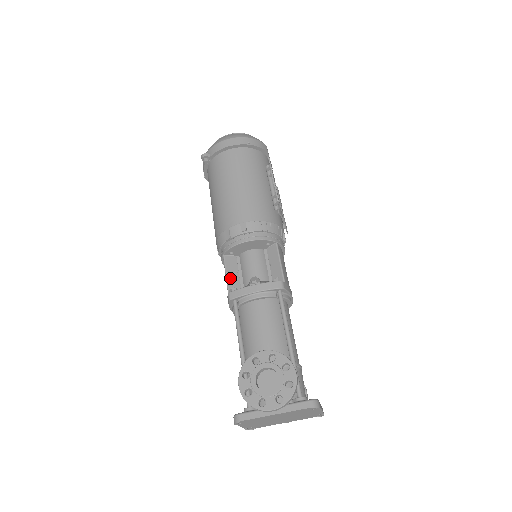
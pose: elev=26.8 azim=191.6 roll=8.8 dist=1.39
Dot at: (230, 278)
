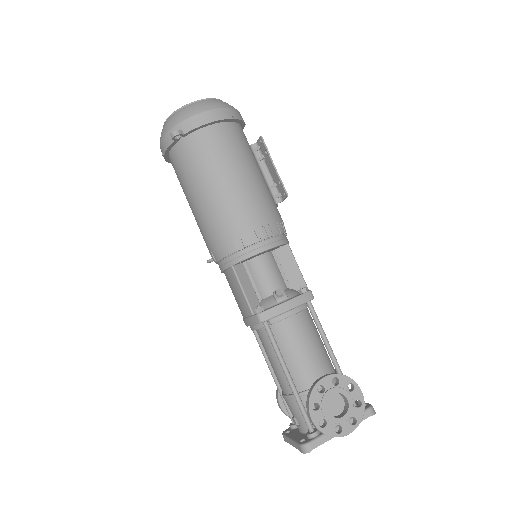
Dot at: (247, 293)
